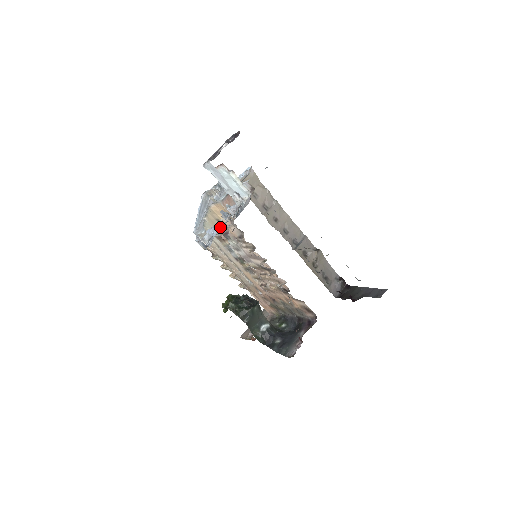
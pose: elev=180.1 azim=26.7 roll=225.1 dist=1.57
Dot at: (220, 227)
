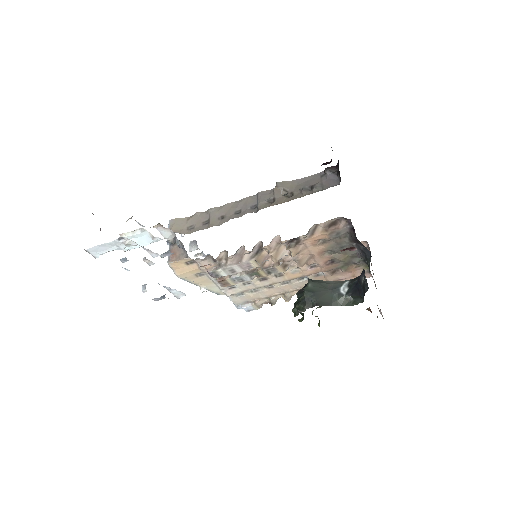
Dot at: occluded
